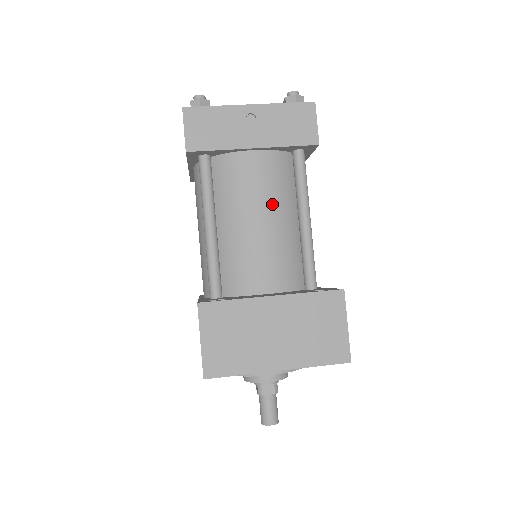
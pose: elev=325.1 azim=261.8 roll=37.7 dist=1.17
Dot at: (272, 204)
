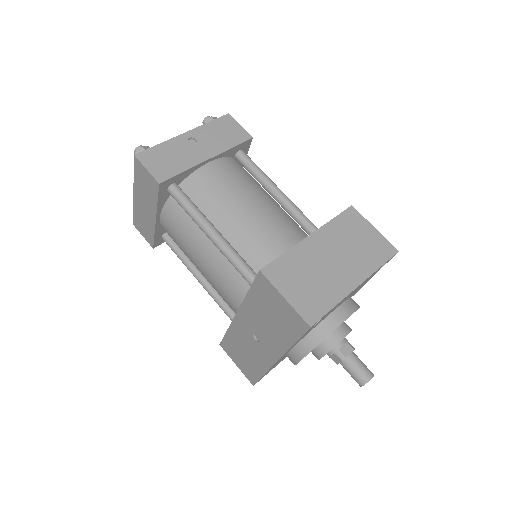
Dot at: (250, 192)
